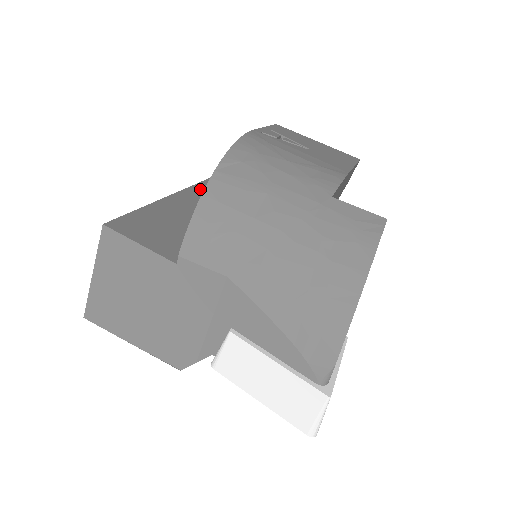
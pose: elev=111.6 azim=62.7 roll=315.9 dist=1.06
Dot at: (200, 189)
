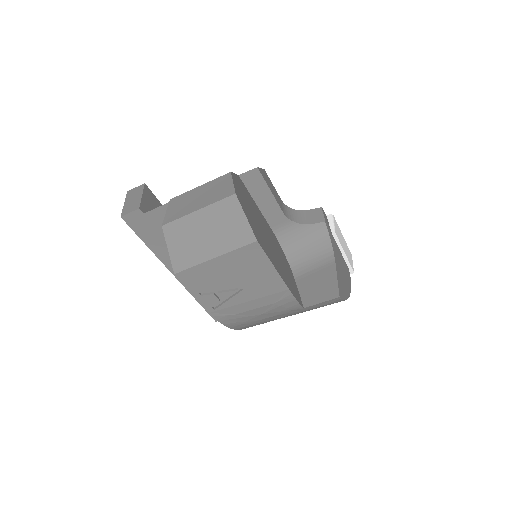
Dot at: (162, 253)
